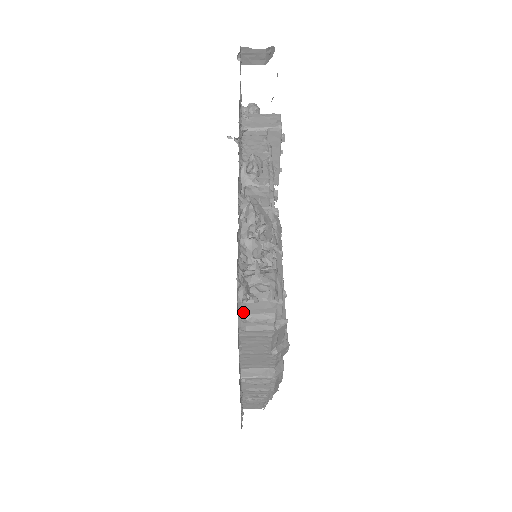
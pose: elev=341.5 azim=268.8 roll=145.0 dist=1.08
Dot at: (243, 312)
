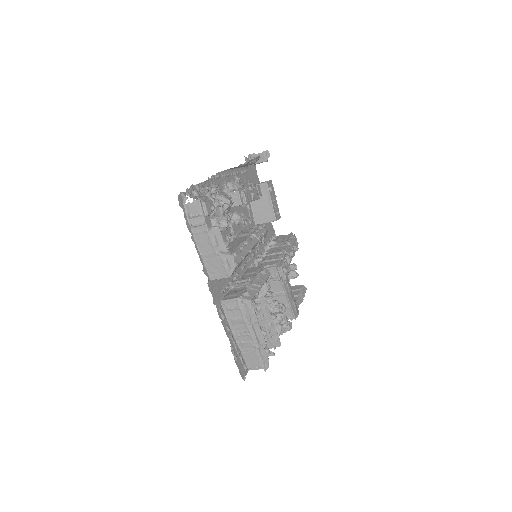
Dot at: (188, 211)
